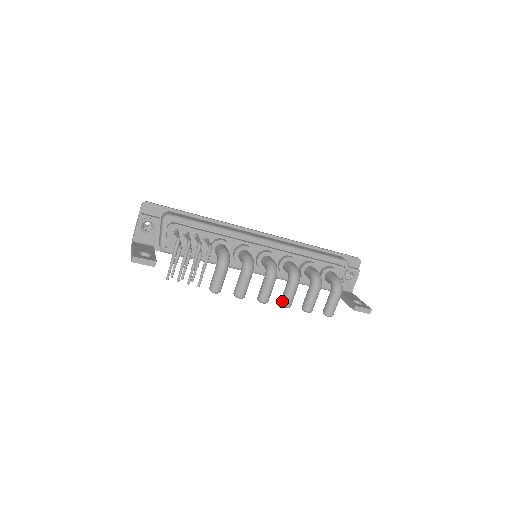
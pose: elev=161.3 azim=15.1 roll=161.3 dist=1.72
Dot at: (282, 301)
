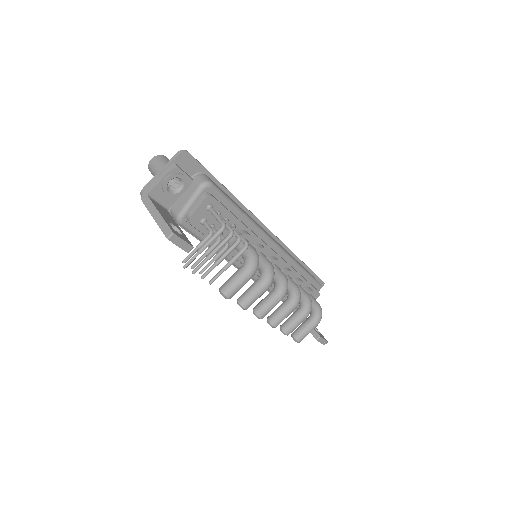
Dot at: (273, 319)
